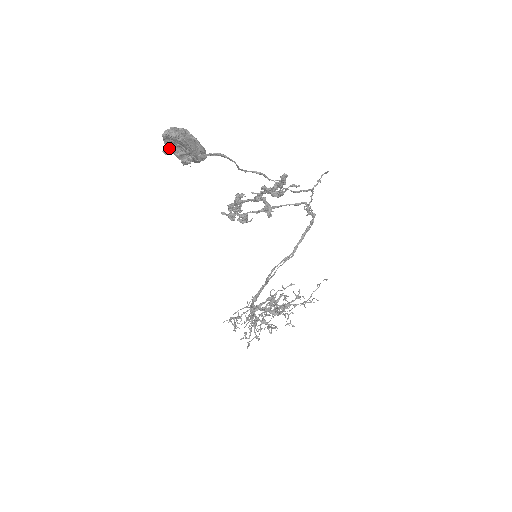
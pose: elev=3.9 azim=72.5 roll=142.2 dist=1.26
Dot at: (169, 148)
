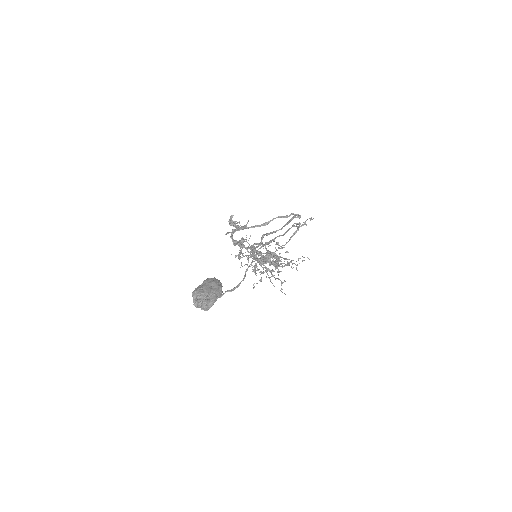
Dot at: occluded
